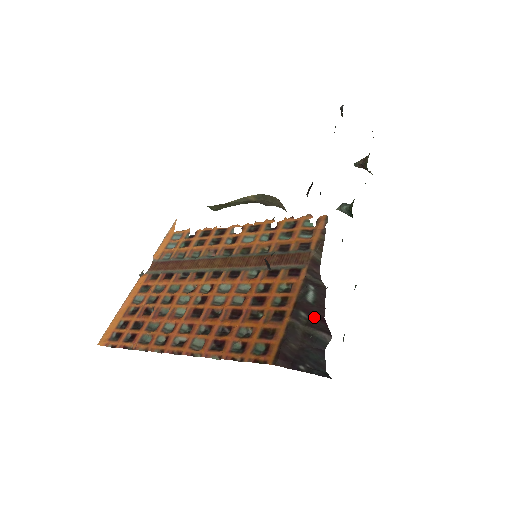
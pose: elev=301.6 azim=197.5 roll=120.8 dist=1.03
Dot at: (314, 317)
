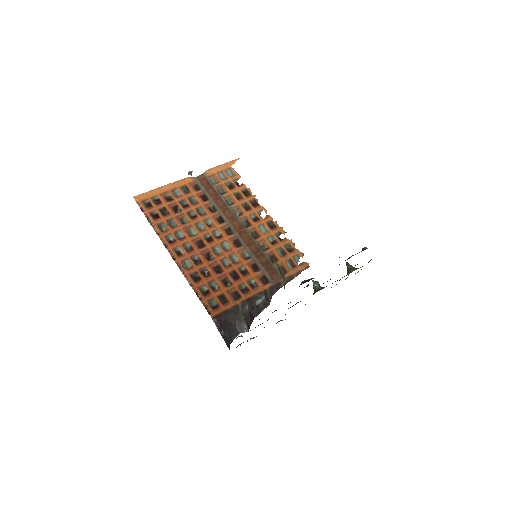
Dot at: occluded
